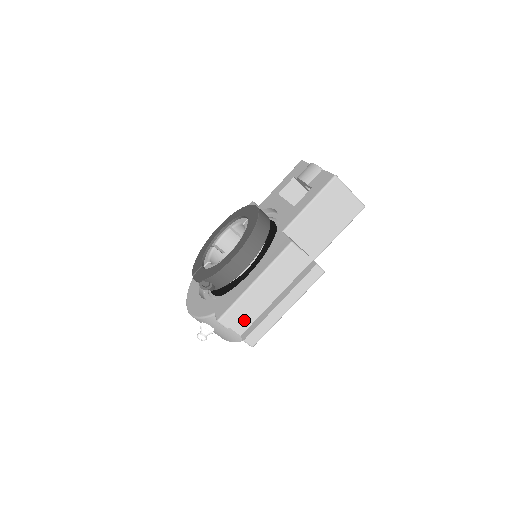
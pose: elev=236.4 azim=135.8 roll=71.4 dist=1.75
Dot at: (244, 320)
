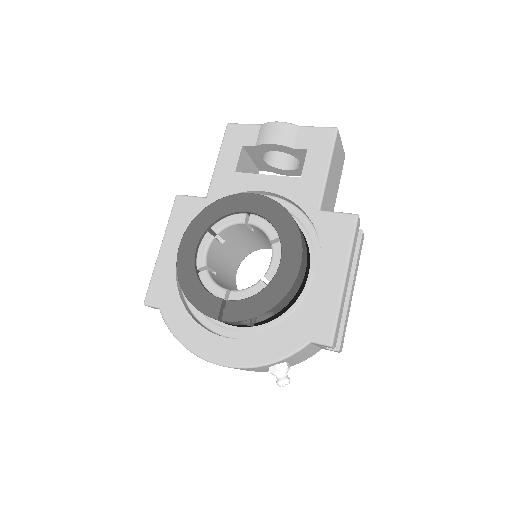
Dot at: occluded
